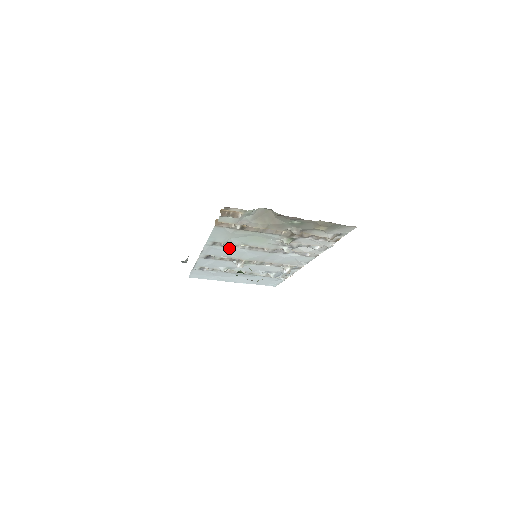
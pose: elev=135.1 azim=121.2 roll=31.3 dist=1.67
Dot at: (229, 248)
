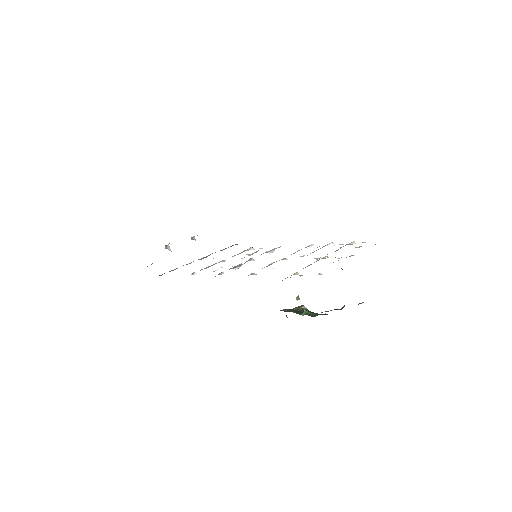
Dot at: occluded
